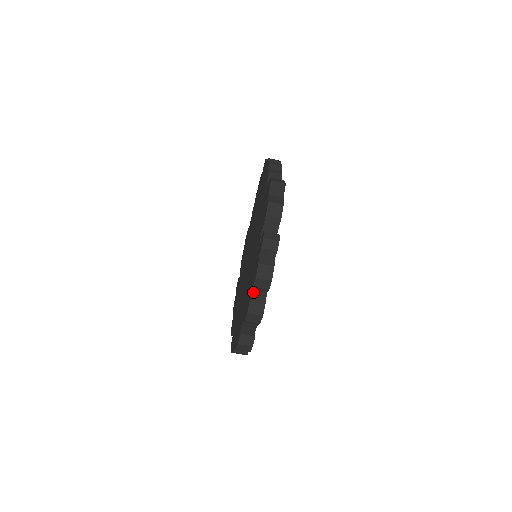
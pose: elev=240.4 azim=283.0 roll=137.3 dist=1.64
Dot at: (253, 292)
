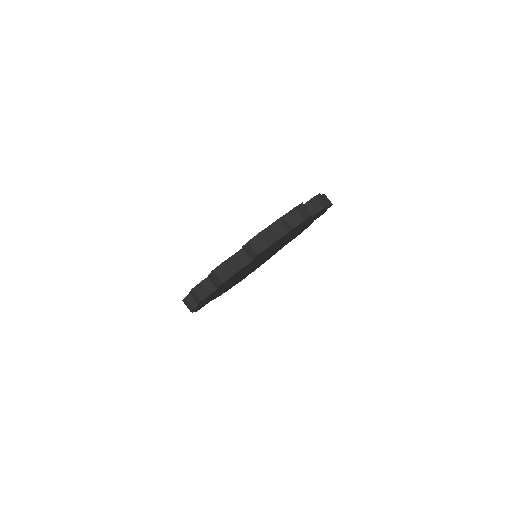
Dot at: occluded
